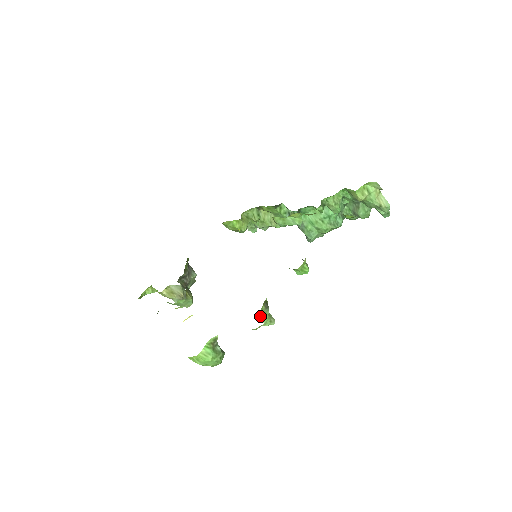
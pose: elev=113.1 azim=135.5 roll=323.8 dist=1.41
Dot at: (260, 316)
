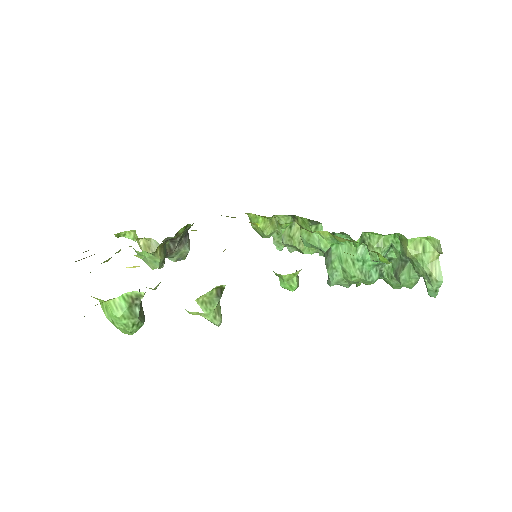
Dot at: (205, 300)
